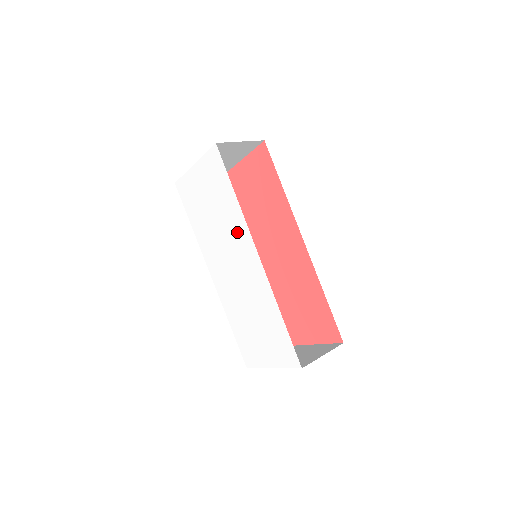
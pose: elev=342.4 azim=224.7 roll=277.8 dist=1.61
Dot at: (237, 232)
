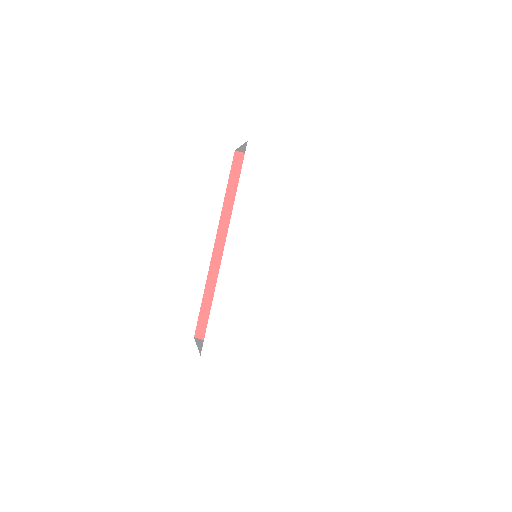
Dot at: (292, 240)
